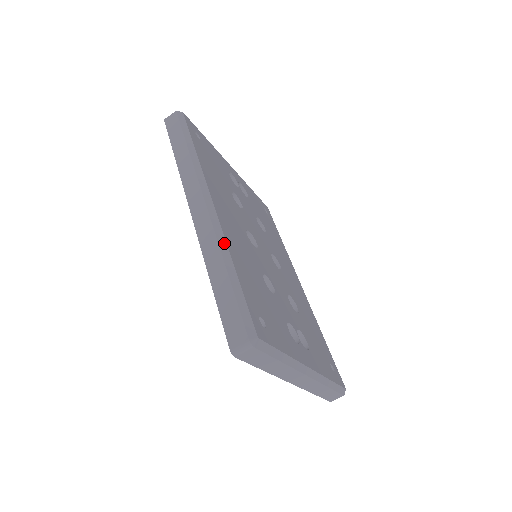
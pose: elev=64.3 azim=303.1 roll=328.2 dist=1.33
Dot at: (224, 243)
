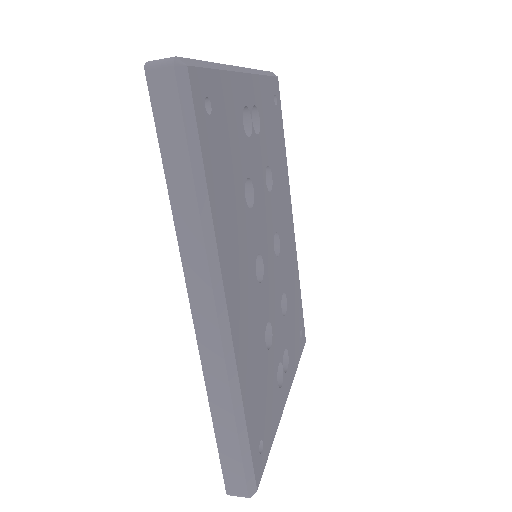
Dot at: (236, 383)
